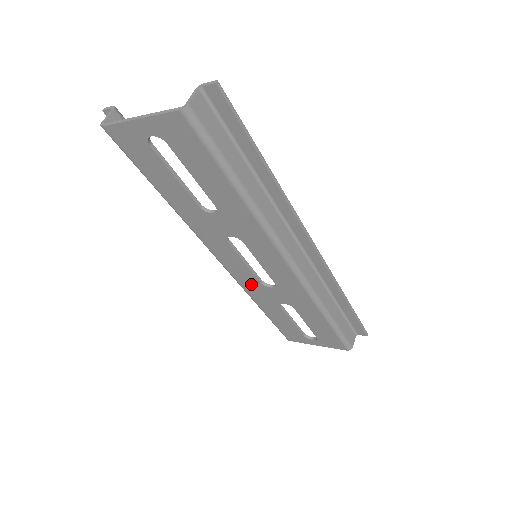
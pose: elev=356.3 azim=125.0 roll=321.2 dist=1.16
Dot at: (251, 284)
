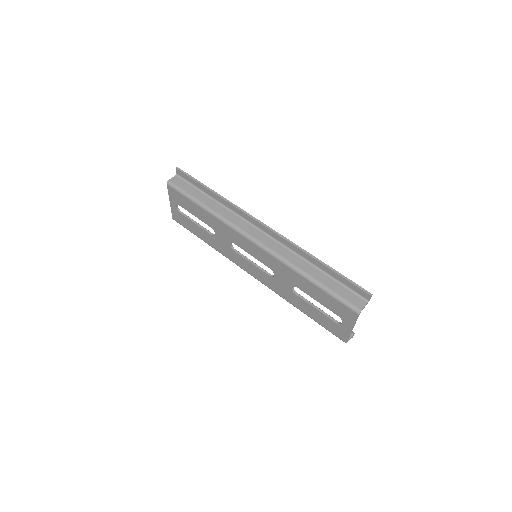
Dot at: (272, 283)
